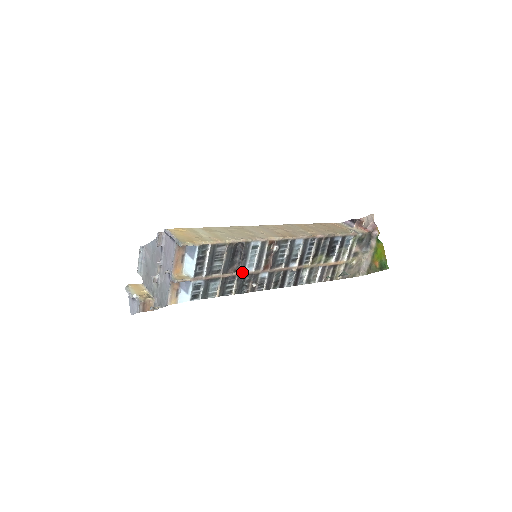
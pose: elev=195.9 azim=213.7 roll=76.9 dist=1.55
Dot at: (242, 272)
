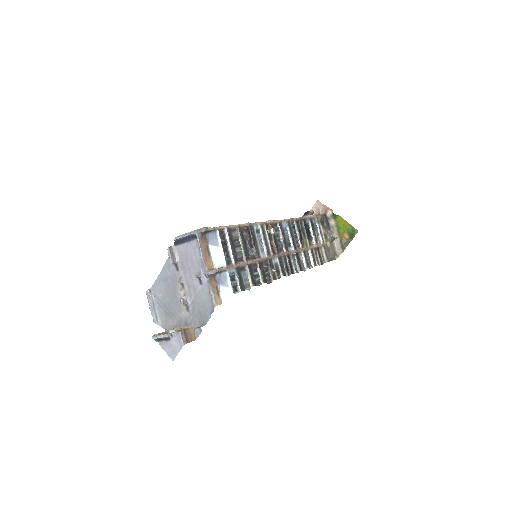
Dot at: (259, 258)
